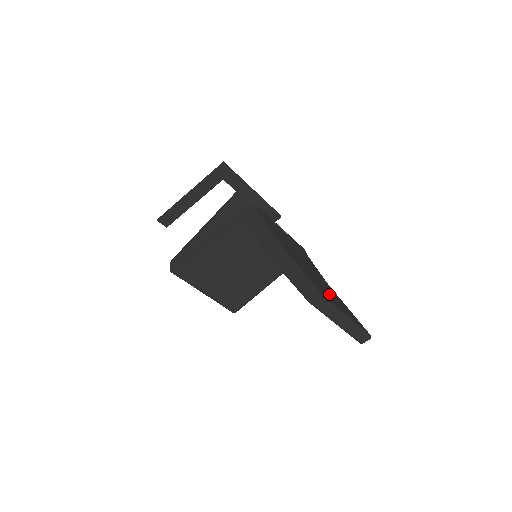
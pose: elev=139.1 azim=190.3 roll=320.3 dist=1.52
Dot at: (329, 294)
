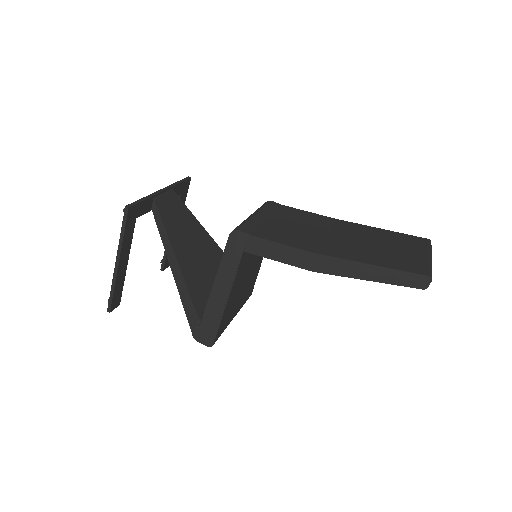
Dot at: (393, 250)
